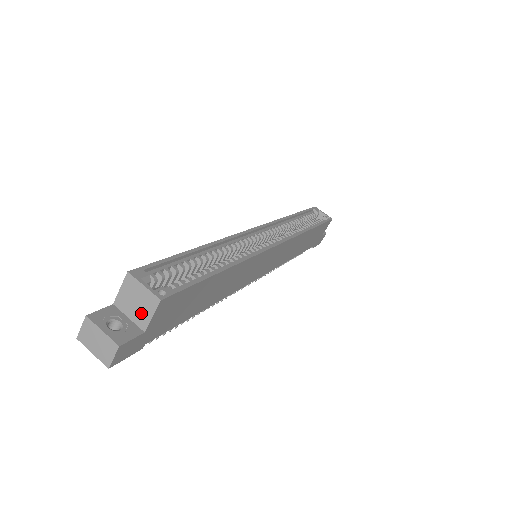
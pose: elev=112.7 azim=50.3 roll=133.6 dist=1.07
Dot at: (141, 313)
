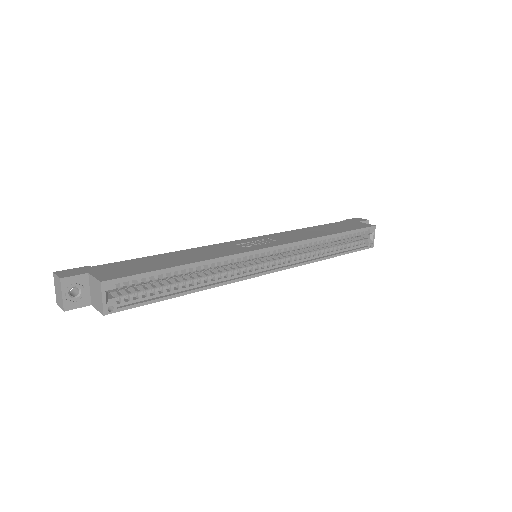
Dot at: (95, 300)
